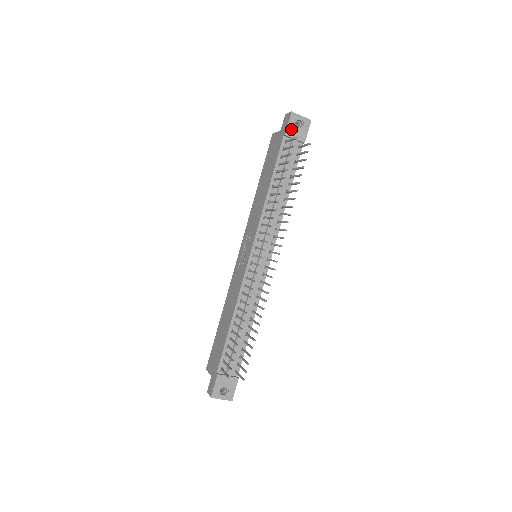
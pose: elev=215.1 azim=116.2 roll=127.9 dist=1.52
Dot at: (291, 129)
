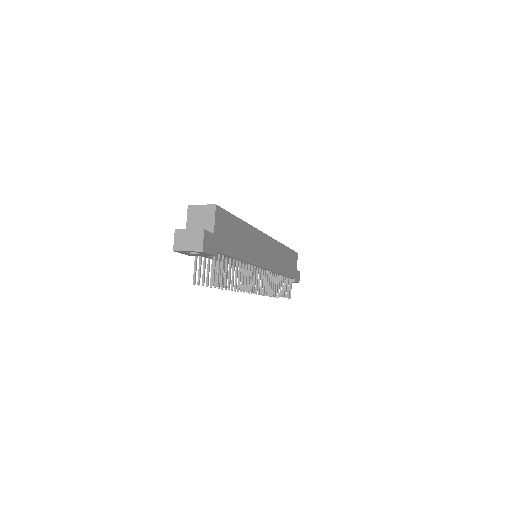
Dot at: (189, 254)
